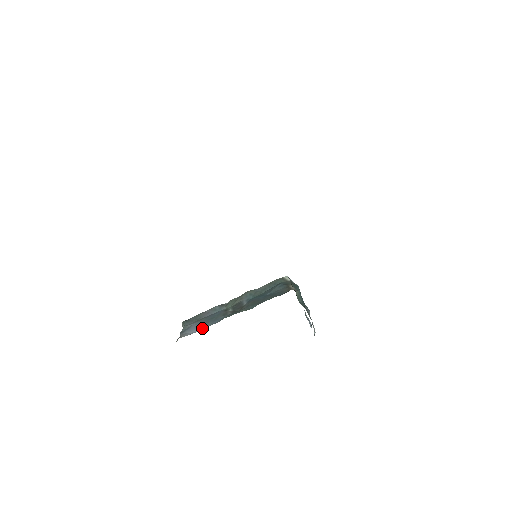
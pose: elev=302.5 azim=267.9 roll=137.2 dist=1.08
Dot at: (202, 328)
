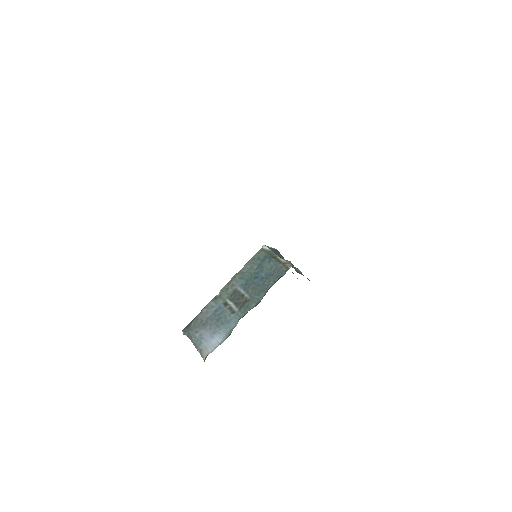
Dot at: (221, 336)
